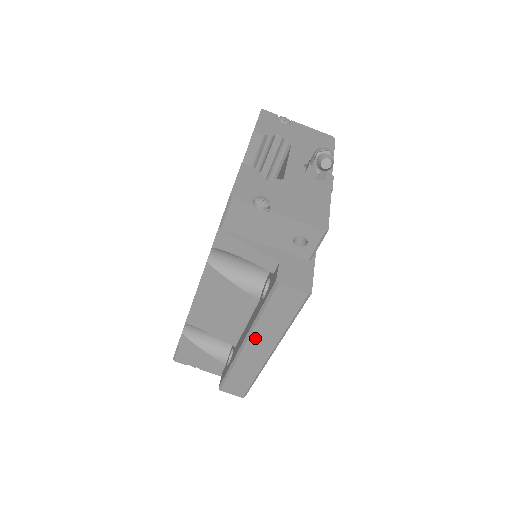
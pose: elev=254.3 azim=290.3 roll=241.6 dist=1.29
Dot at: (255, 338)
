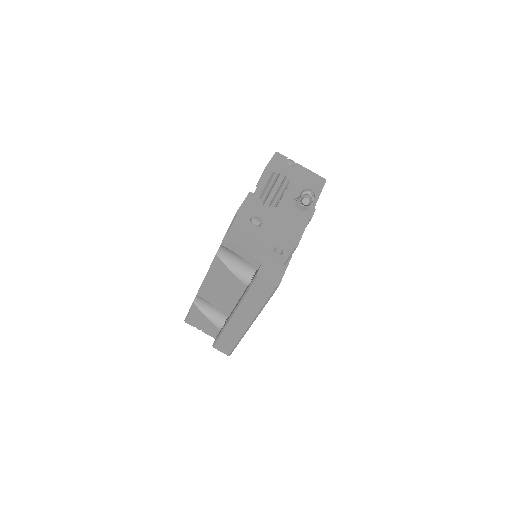
Dot at: (240, 312)
